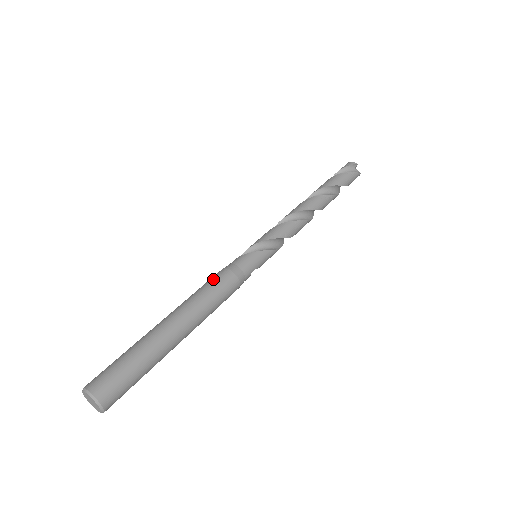
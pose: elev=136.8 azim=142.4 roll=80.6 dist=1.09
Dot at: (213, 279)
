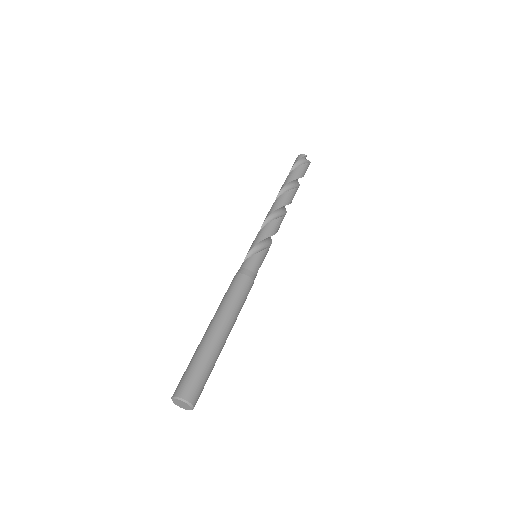
Dot at: (233, 285)
